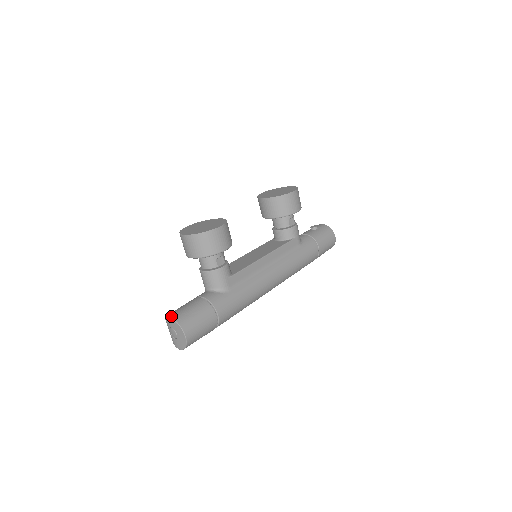
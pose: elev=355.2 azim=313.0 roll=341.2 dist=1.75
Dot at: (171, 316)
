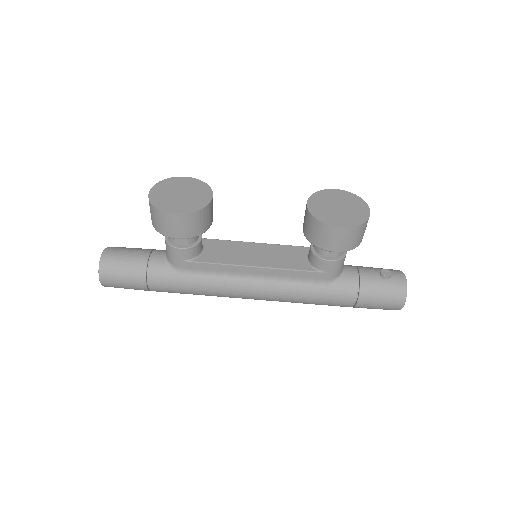
Dot at: (103, 253)
